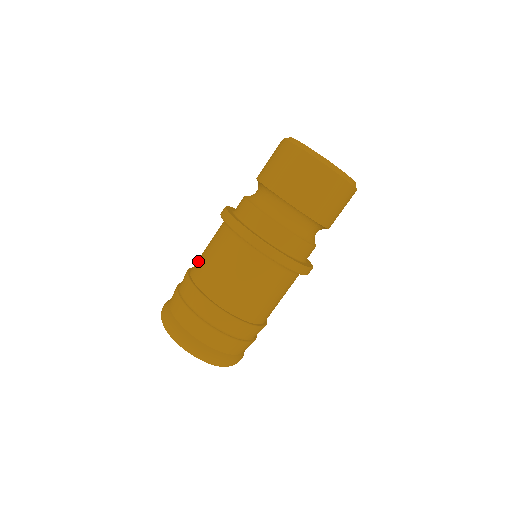
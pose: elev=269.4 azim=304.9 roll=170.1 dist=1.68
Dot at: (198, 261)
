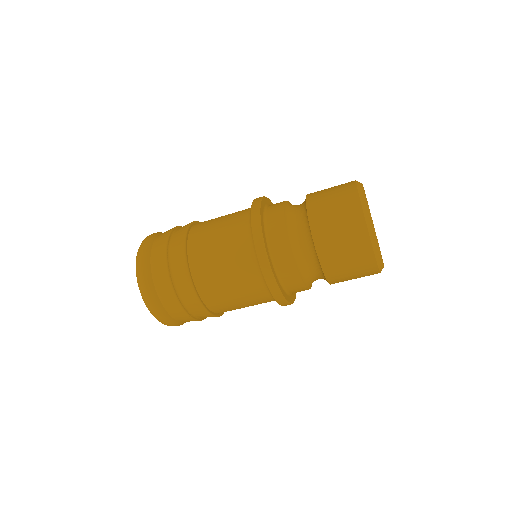
Dot at: (202, 247)
